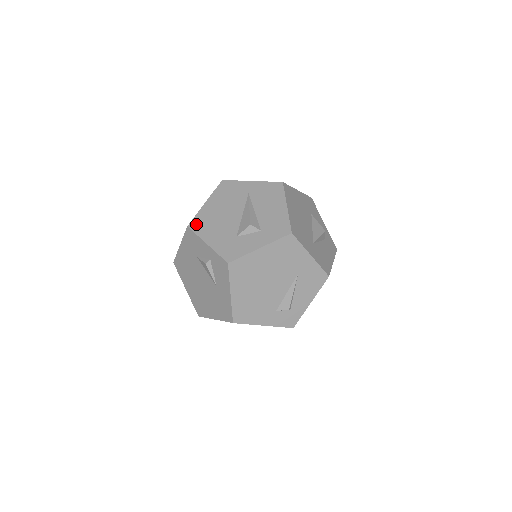
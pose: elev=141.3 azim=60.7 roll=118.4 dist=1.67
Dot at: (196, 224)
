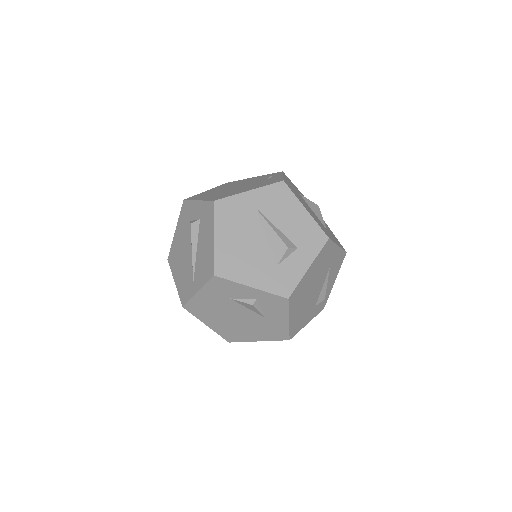
Dot at: (223, 269)
